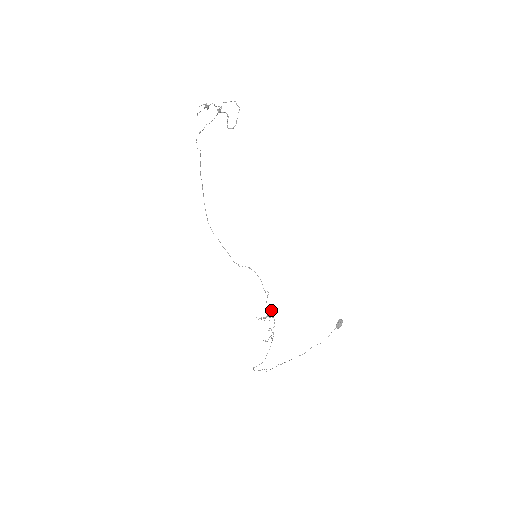
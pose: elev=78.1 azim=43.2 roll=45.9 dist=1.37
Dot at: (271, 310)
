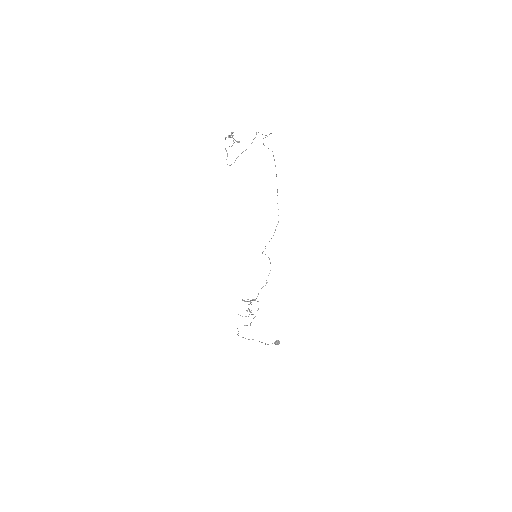
Dot at: occluded
